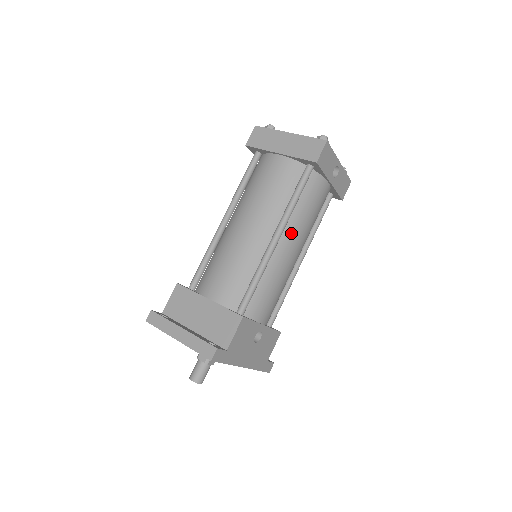
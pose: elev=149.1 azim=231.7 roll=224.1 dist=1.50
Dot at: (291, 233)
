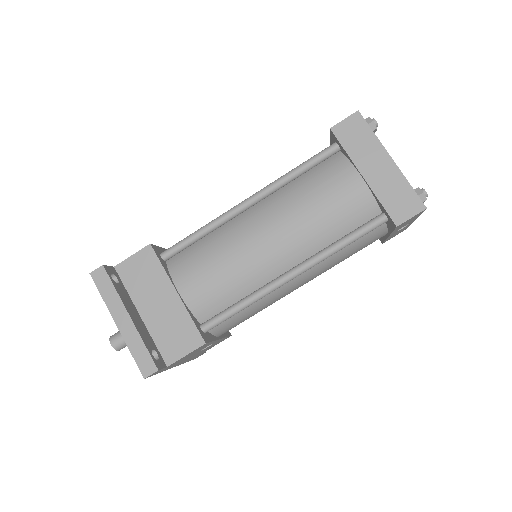
Dot at: (311, 271)
